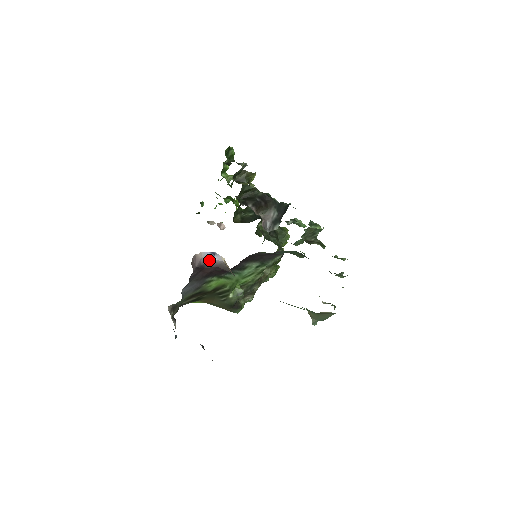
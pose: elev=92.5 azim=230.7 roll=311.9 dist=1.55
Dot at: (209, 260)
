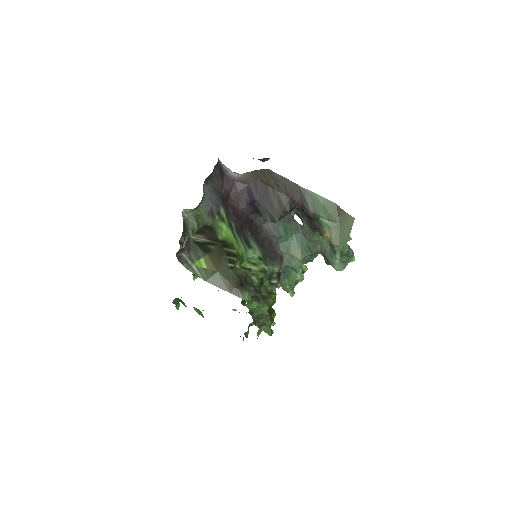
Dot at: (229, 172)
